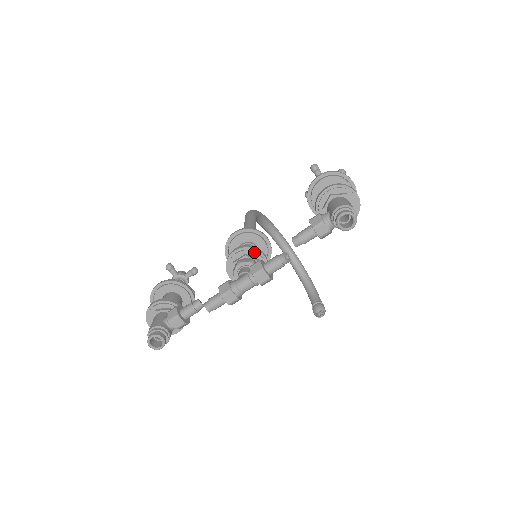
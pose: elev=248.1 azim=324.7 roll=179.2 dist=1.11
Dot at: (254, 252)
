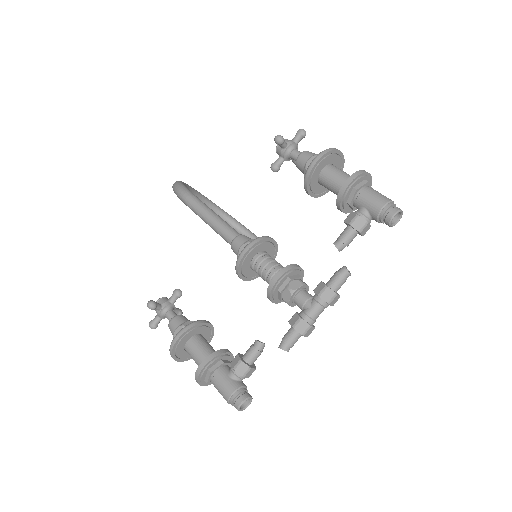
Dot at: (295, 271)
